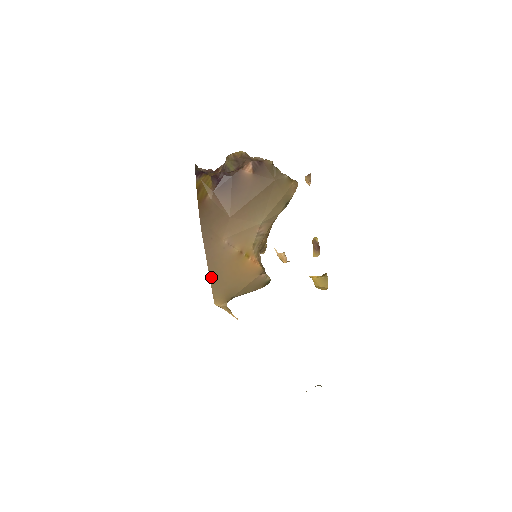
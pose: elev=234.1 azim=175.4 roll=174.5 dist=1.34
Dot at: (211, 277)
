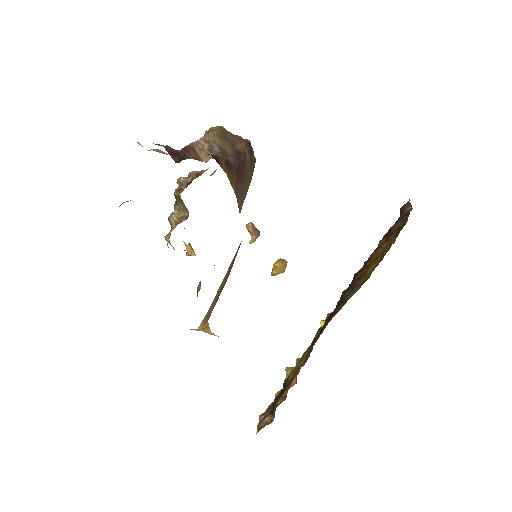
Dot at: (216, 295)
